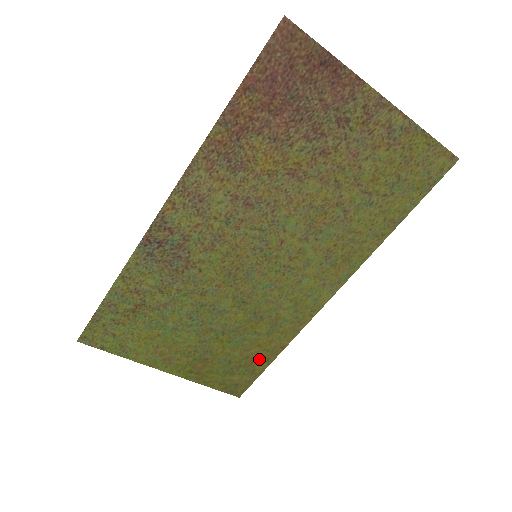
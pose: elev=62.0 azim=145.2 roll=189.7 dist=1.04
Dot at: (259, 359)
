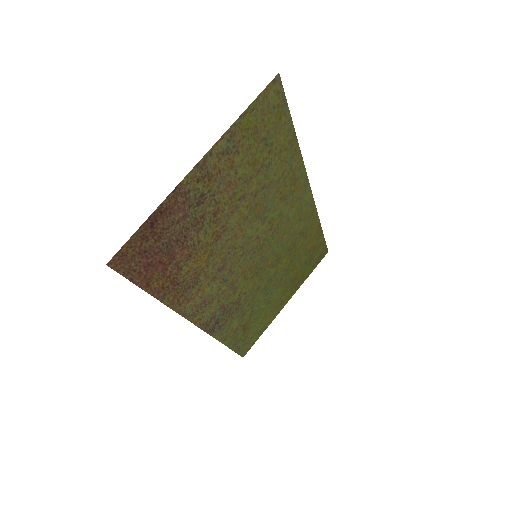
Dot at: (316, 242)
